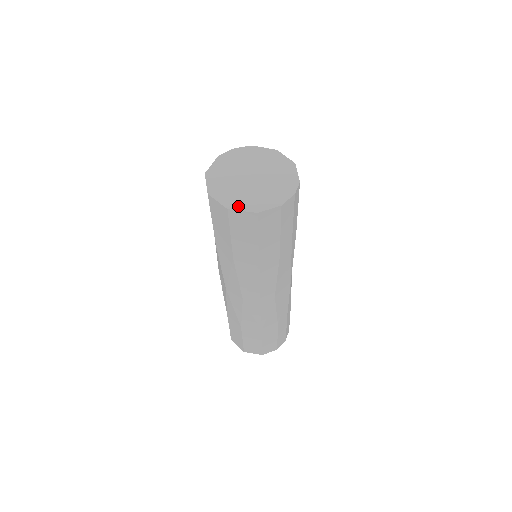
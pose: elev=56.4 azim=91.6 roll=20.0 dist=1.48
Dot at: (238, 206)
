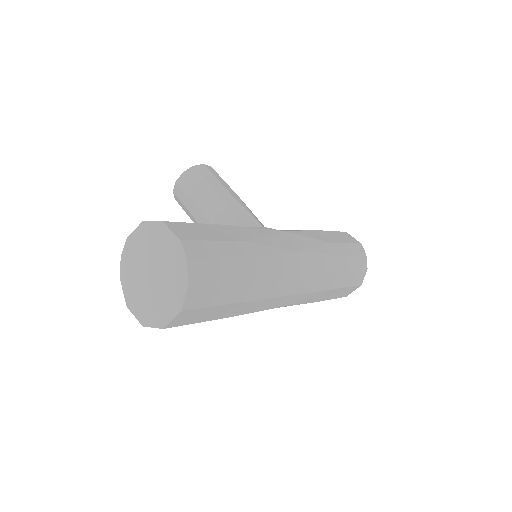
Dot at: (166, 318)
